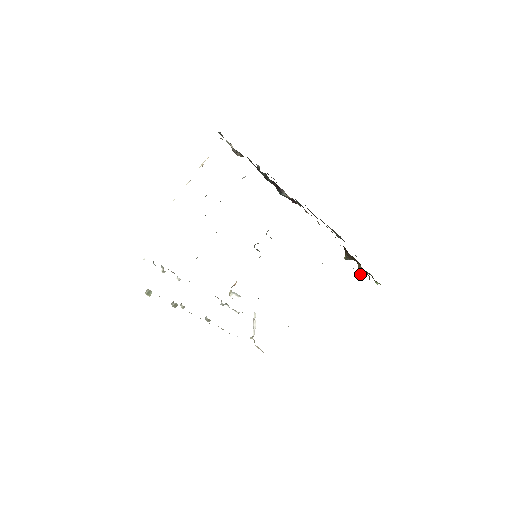
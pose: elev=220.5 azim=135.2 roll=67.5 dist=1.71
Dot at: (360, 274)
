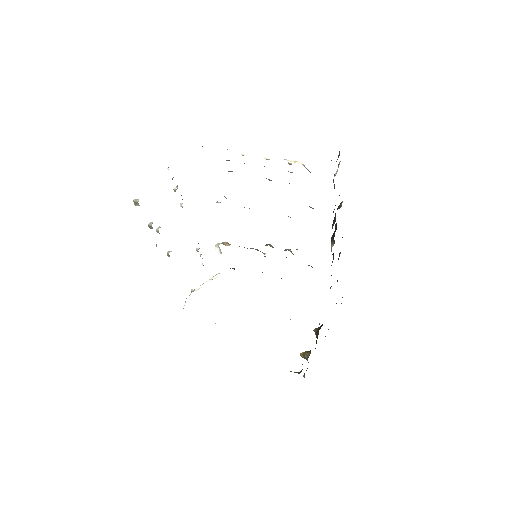
Dot at: (303, 357)
